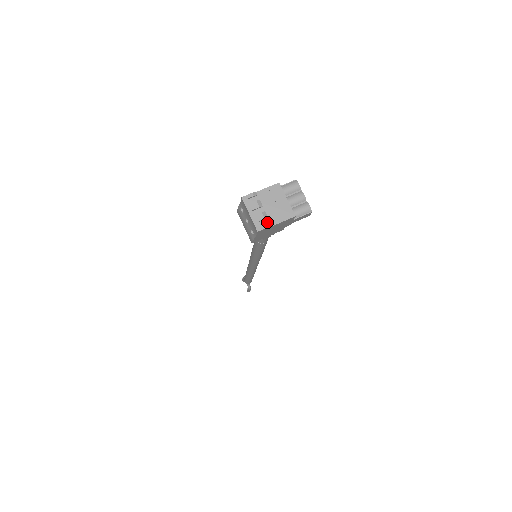
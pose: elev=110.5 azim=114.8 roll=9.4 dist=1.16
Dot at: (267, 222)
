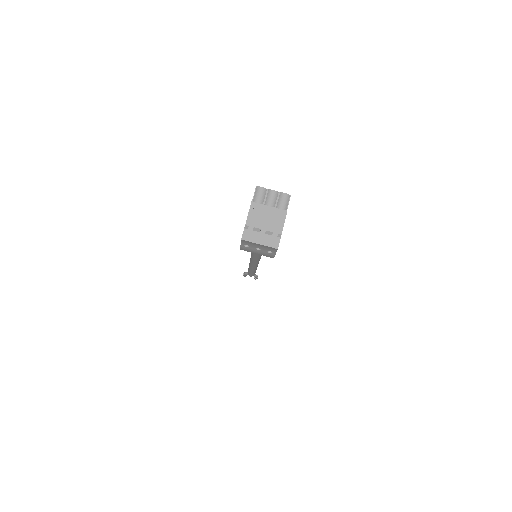
Dot at: (275, 236)
